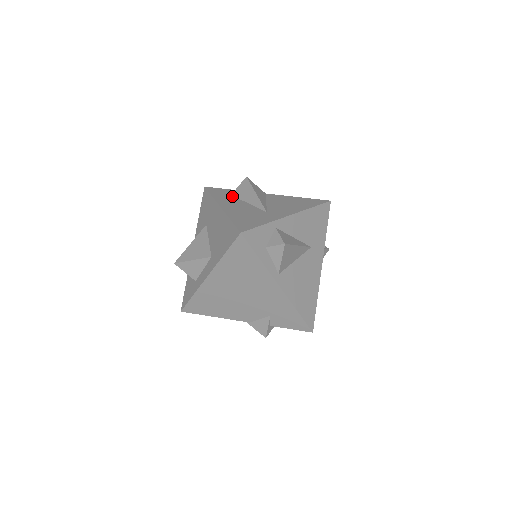
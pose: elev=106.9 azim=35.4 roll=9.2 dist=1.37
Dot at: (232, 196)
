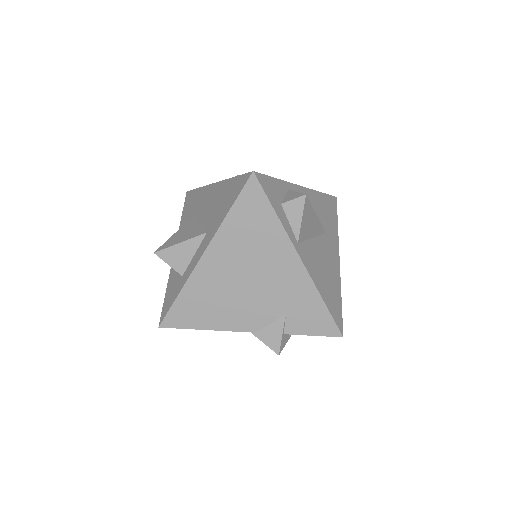
Dot at: occluded
